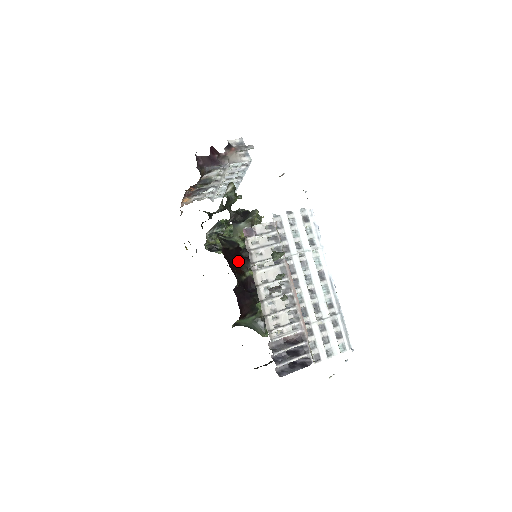
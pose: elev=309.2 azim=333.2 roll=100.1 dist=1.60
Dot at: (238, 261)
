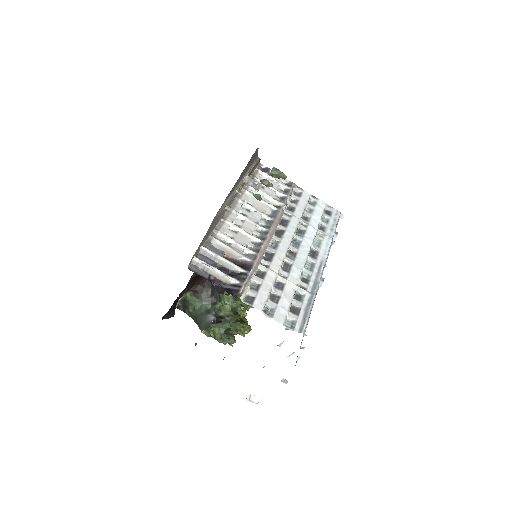
Dot at: occluded
